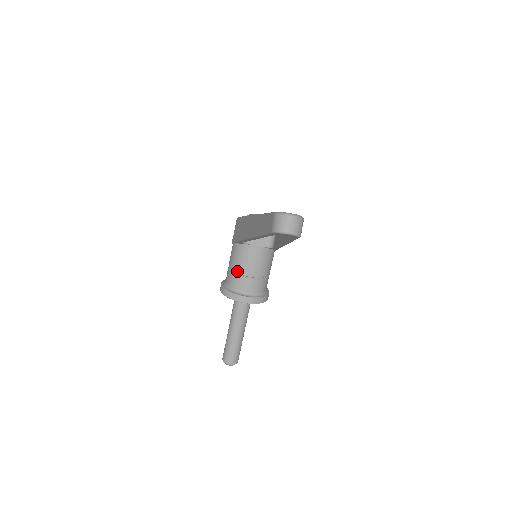
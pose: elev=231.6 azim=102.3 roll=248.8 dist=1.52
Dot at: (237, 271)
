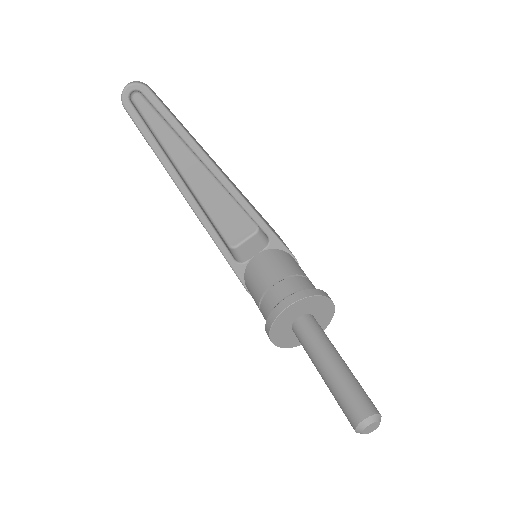
Dot at: (260, 295)
